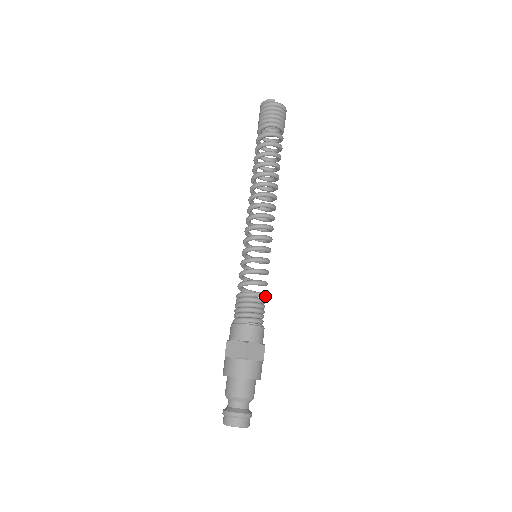
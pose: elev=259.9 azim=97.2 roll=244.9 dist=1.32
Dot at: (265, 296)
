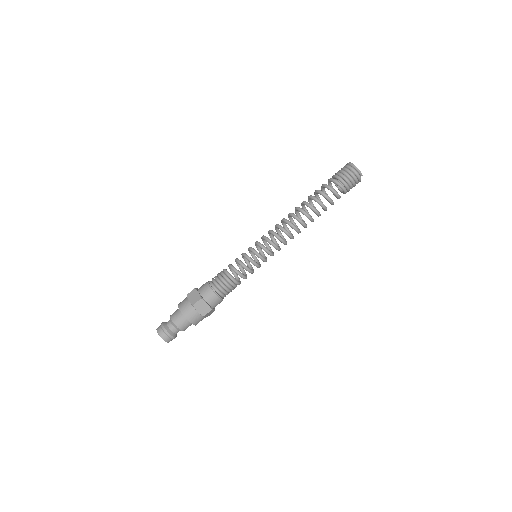
Dot at: occluded
